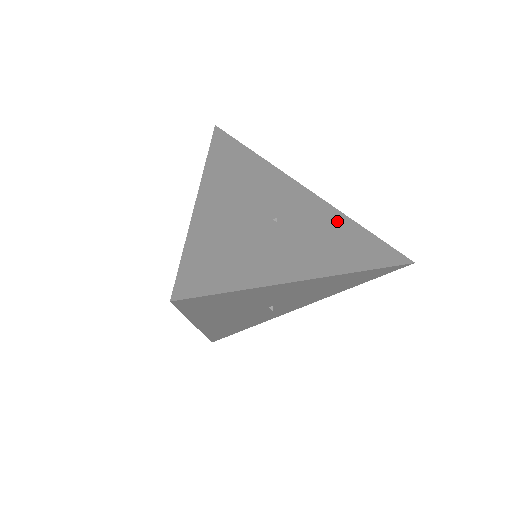
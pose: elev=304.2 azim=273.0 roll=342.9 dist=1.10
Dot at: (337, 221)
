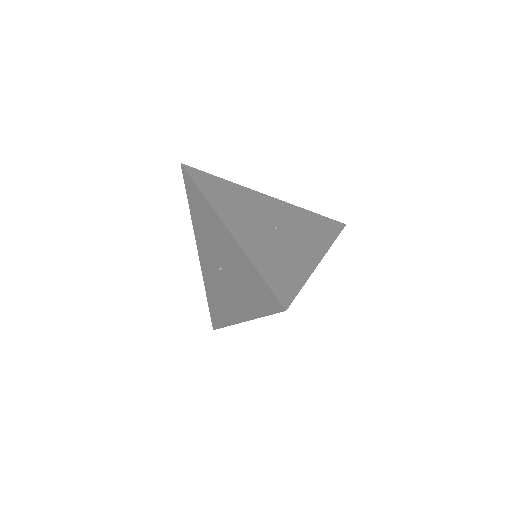
Dot at: (298, 213)
